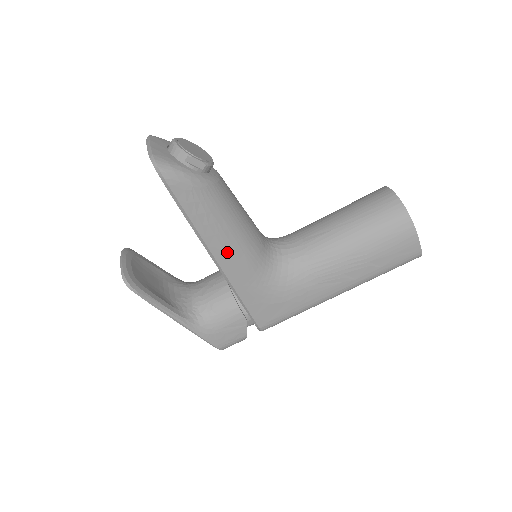
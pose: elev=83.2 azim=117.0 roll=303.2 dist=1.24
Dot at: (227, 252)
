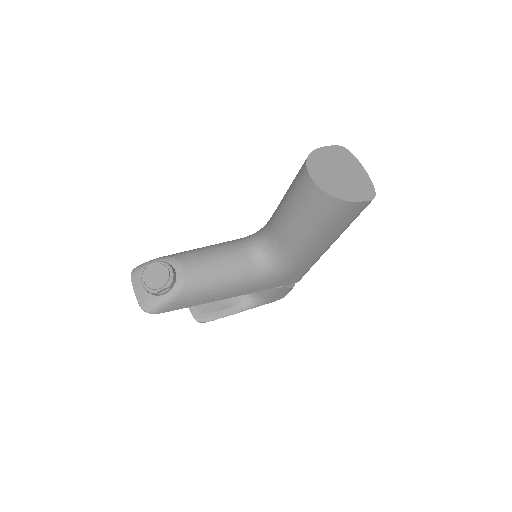
Dot at: (229, 293)
